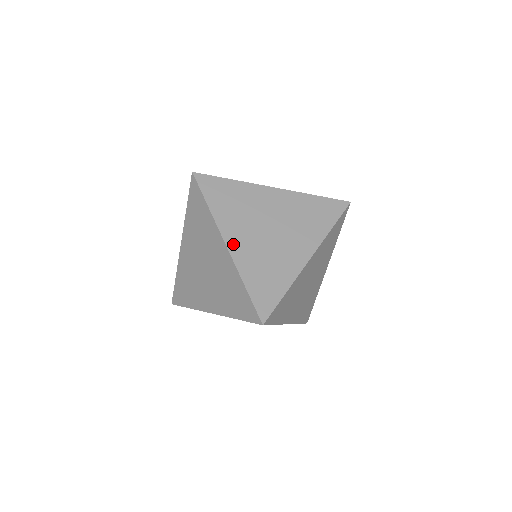
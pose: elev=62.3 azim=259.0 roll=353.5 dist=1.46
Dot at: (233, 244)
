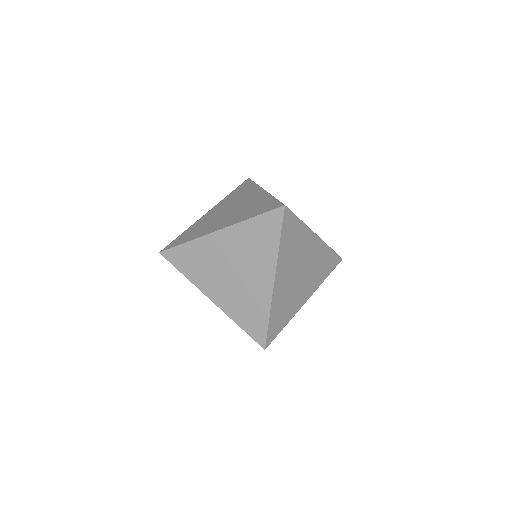
Dot at: (278, 282)
